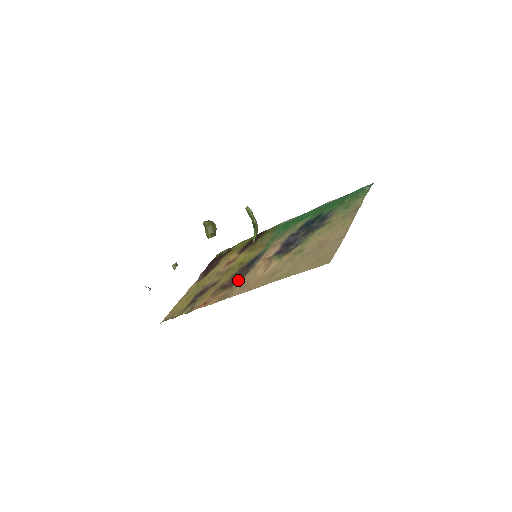
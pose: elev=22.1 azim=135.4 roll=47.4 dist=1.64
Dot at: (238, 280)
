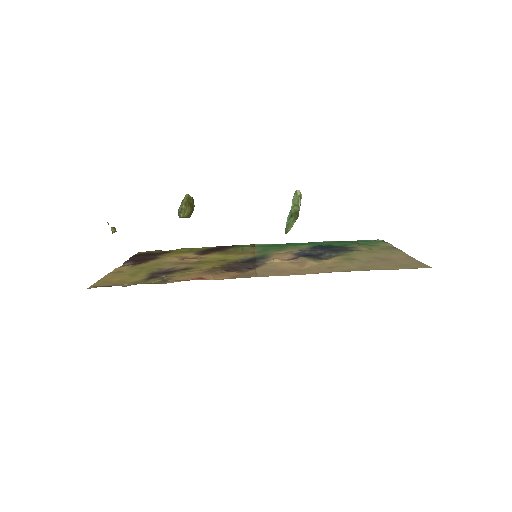
Dot at: (246, 269)
